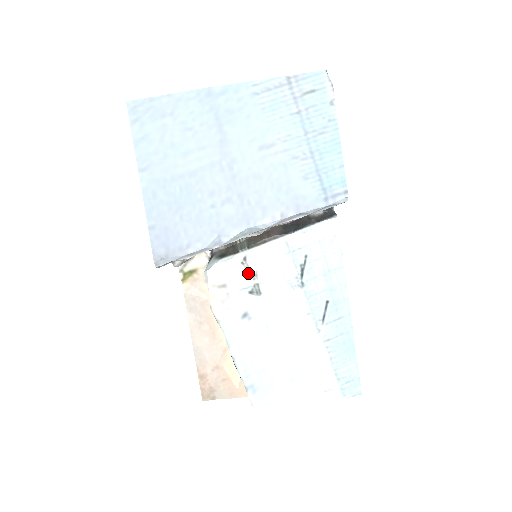
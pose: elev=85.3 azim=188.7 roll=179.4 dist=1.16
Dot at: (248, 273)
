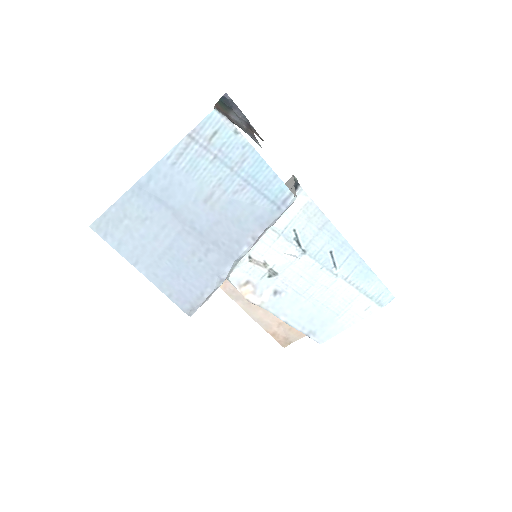
Dot at: (259, 265)
